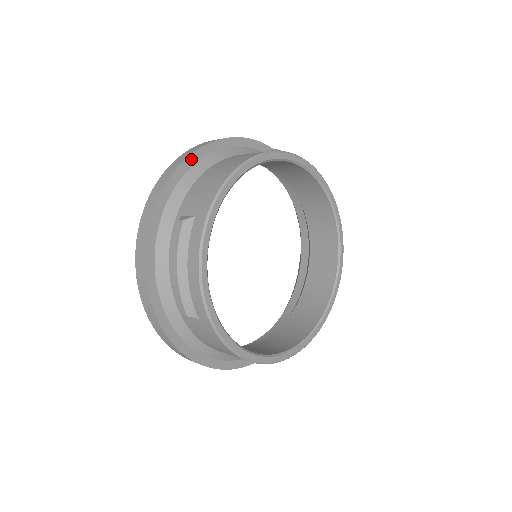
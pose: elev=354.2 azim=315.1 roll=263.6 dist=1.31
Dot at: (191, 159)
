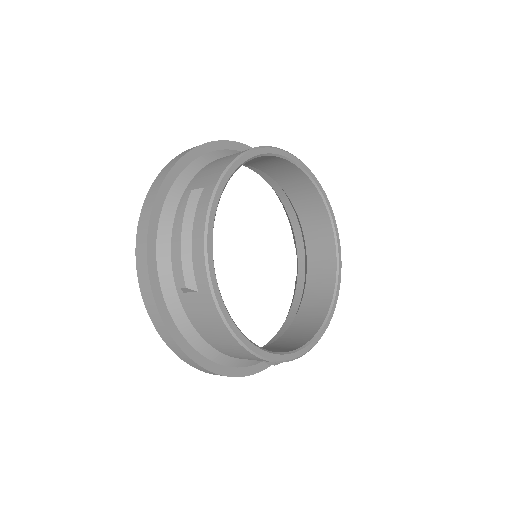
Dot at: (201, 149)
